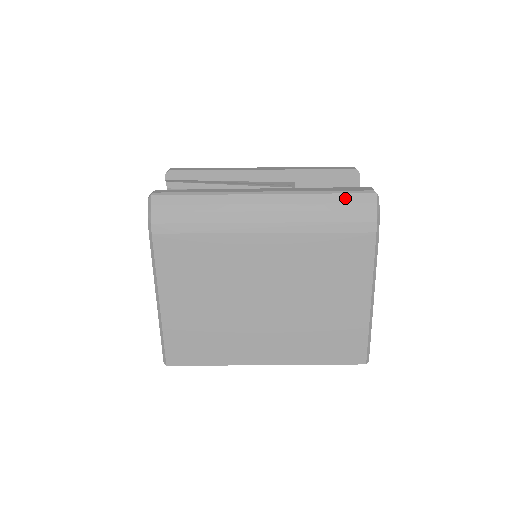
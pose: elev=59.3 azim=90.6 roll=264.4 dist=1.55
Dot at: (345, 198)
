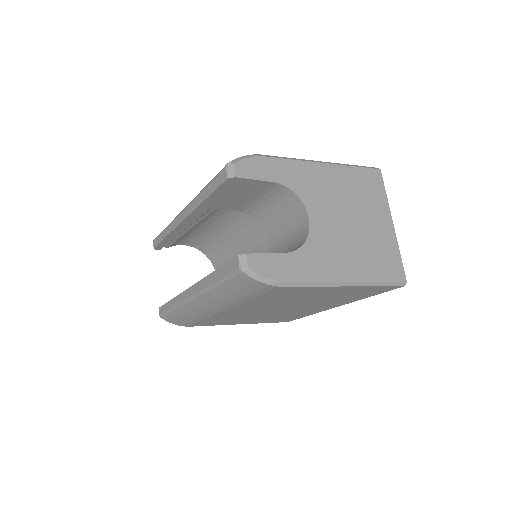
Dot at: (231, 283)
